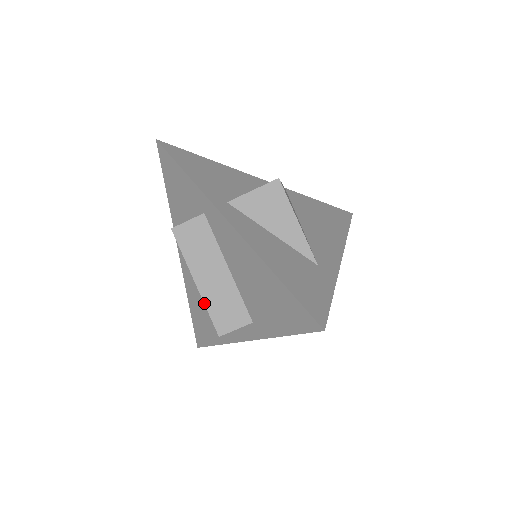
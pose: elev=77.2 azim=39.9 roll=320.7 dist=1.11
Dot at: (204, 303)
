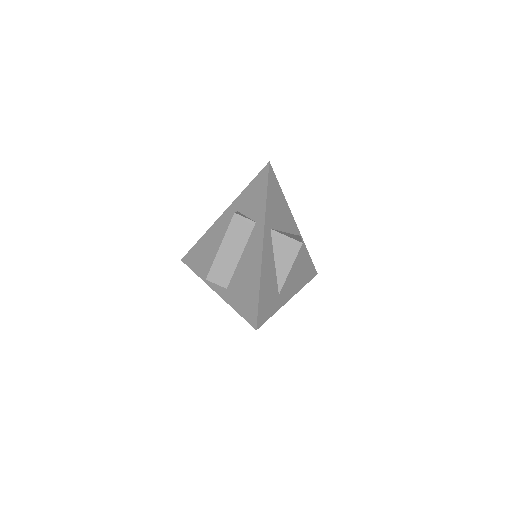
Dot at: (215, 259)
